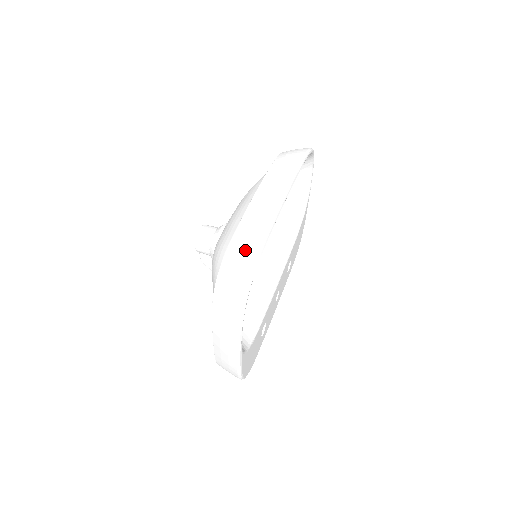
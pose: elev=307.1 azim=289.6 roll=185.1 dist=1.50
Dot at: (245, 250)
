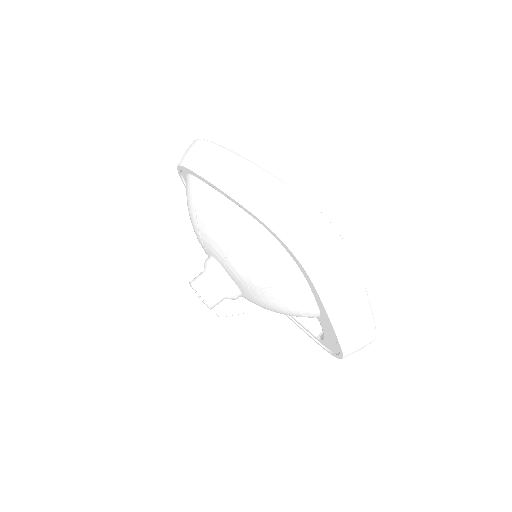
Dot at: (284, 205)
